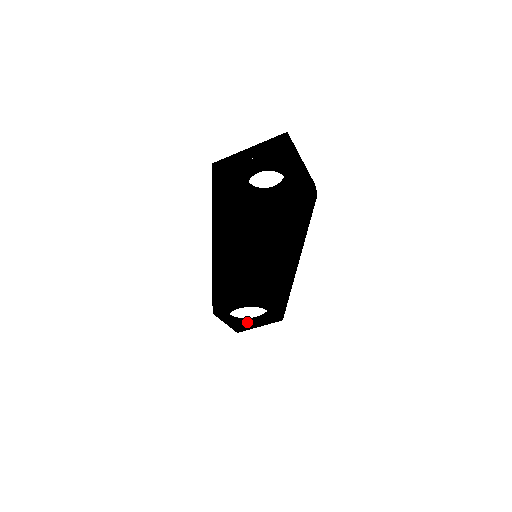
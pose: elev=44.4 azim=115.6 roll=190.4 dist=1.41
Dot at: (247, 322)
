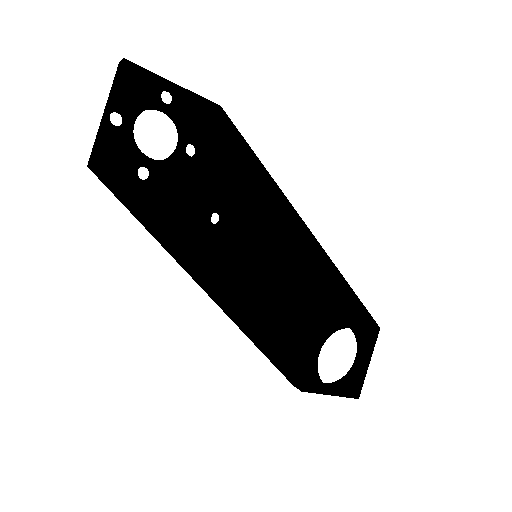
Dot at: (352, 374)
